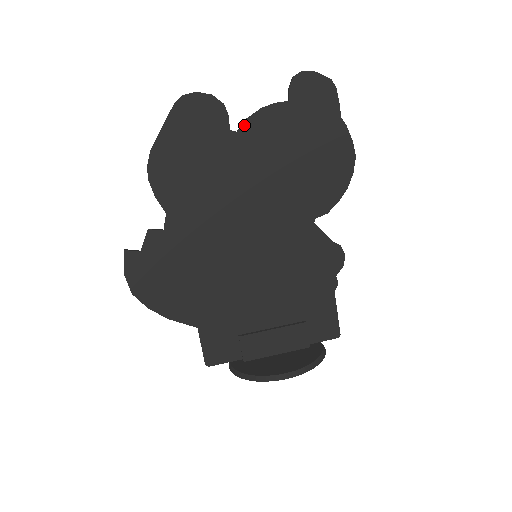
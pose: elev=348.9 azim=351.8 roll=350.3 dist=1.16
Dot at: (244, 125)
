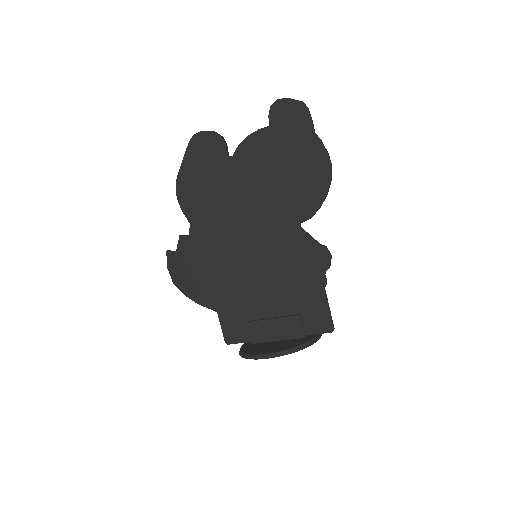
Dot at: (237, 151)
